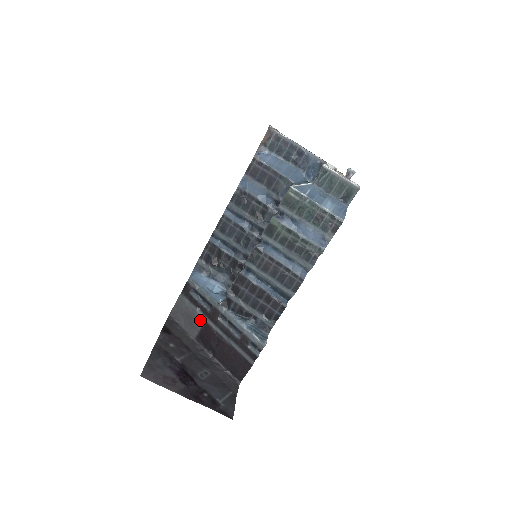
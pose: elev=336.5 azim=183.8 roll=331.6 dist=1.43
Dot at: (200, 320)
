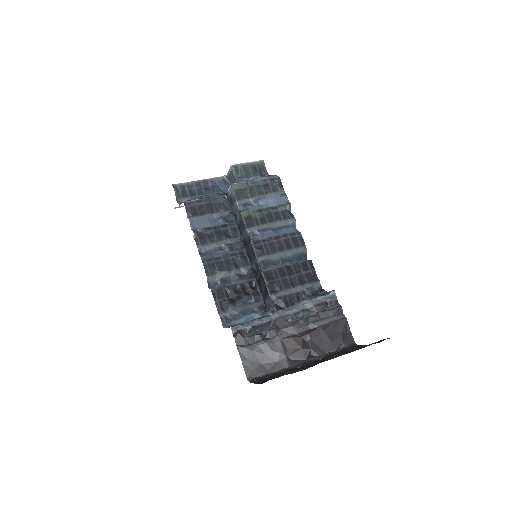
Dot at: (276, 345)
